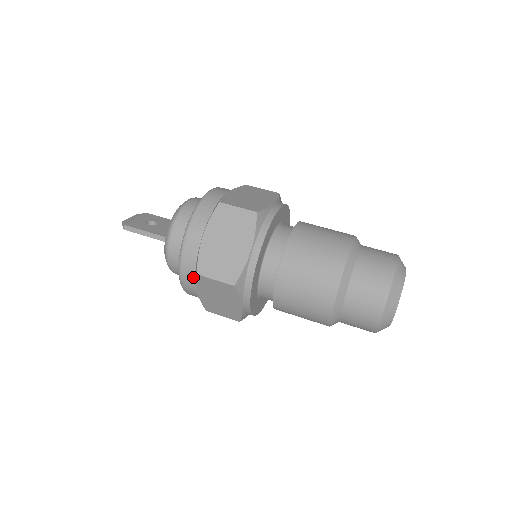
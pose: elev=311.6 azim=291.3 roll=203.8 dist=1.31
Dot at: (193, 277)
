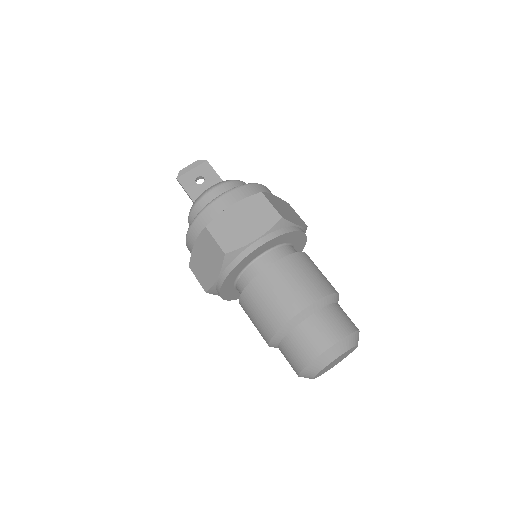
Dot at: occluded
